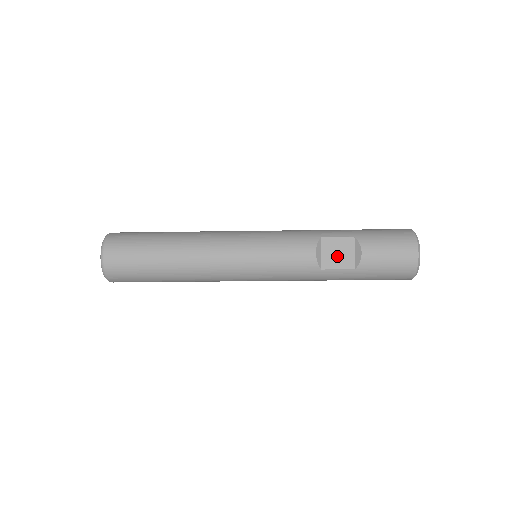
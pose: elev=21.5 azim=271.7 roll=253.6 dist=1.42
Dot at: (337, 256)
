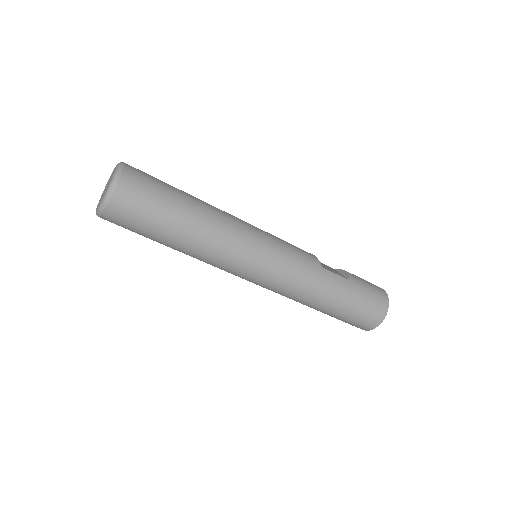
Dot at: (329, 269)
